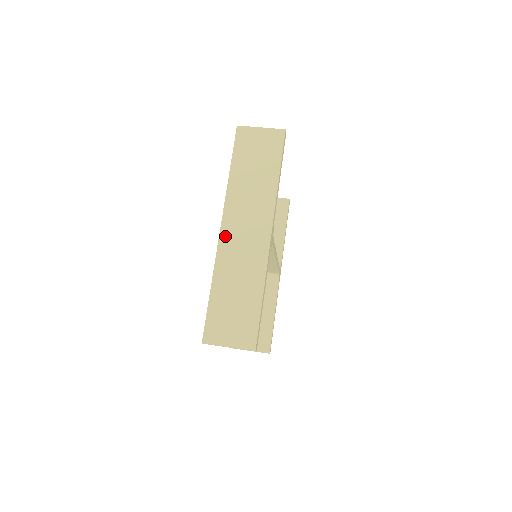
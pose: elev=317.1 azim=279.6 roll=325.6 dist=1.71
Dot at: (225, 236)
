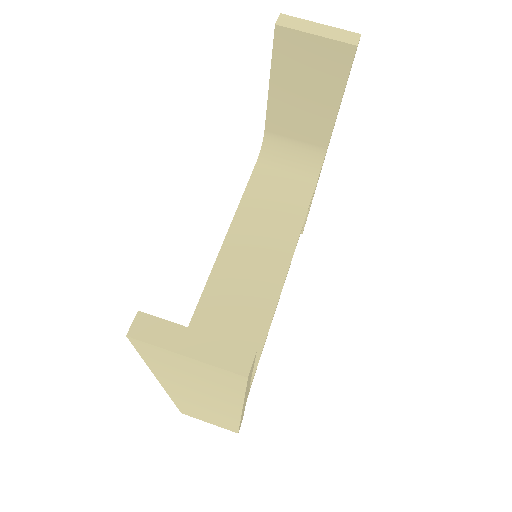
Dot at: (174, 394)
